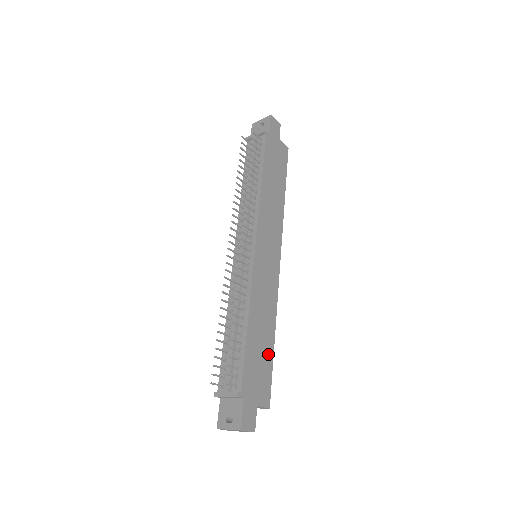
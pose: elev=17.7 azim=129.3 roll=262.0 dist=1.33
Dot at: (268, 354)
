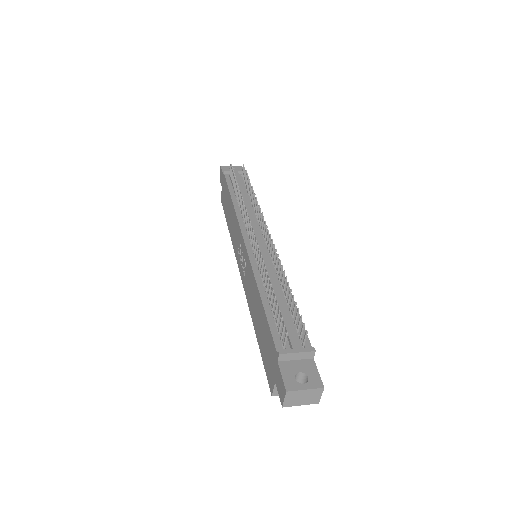
Dot at: occluded
